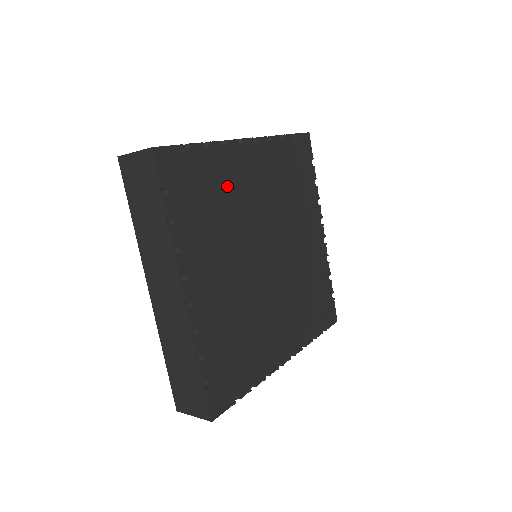
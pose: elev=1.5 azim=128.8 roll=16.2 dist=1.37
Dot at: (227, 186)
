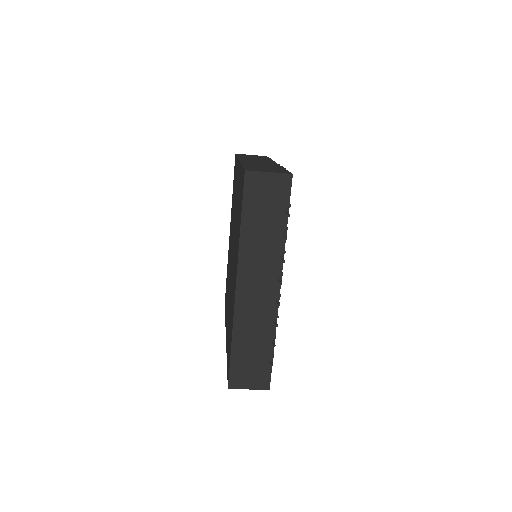
Dot at: occluded
